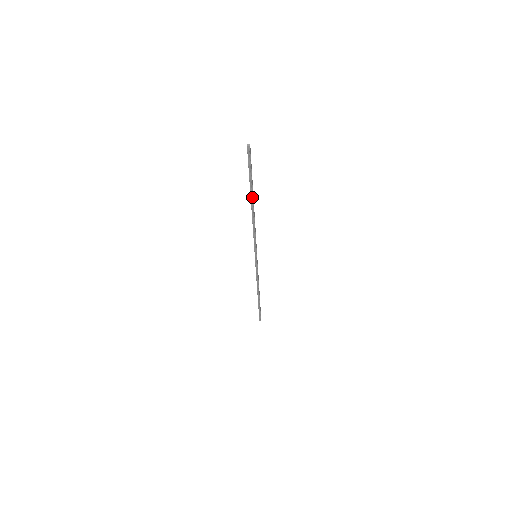
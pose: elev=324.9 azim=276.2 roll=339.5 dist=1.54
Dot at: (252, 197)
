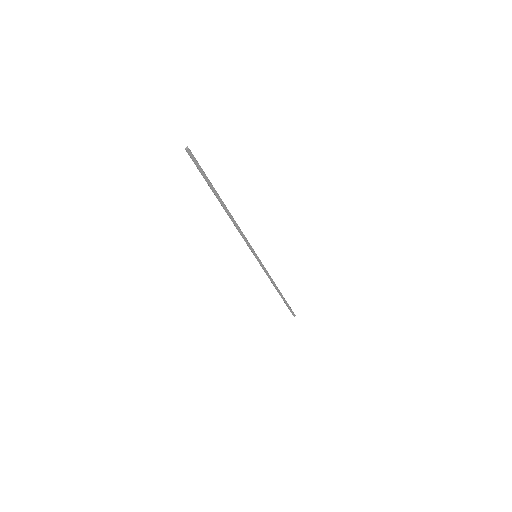
Dot at: (218, 199)
